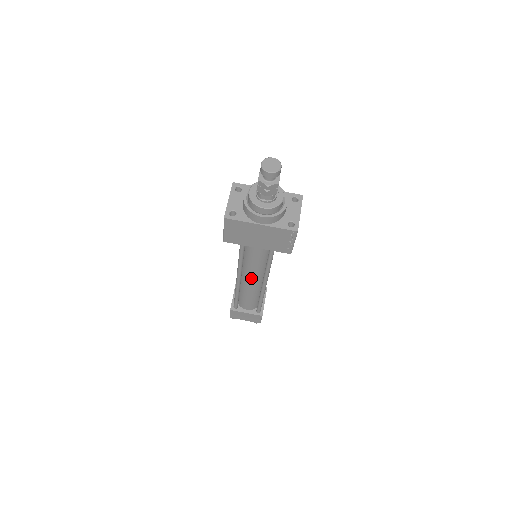
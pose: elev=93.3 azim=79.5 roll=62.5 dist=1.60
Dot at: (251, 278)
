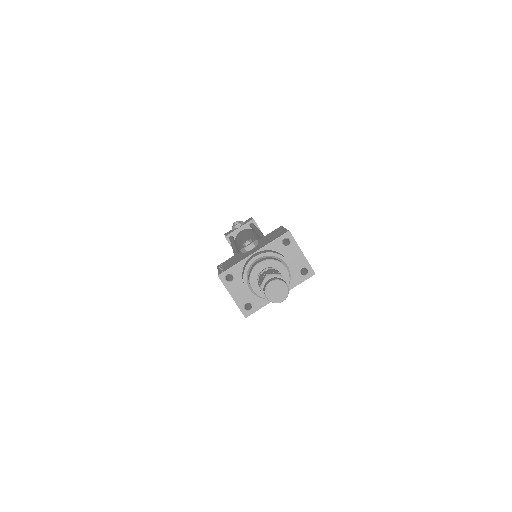
Dot at: occluded
